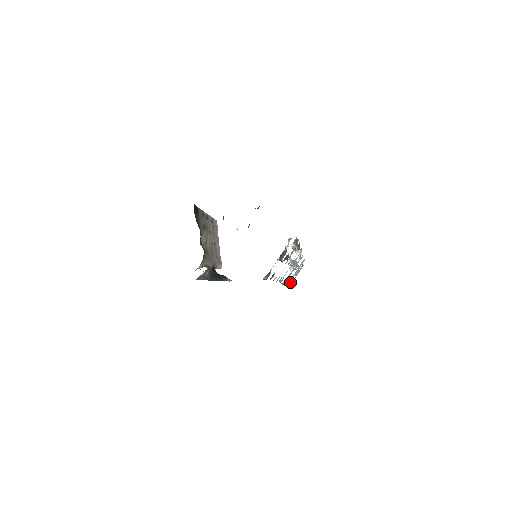
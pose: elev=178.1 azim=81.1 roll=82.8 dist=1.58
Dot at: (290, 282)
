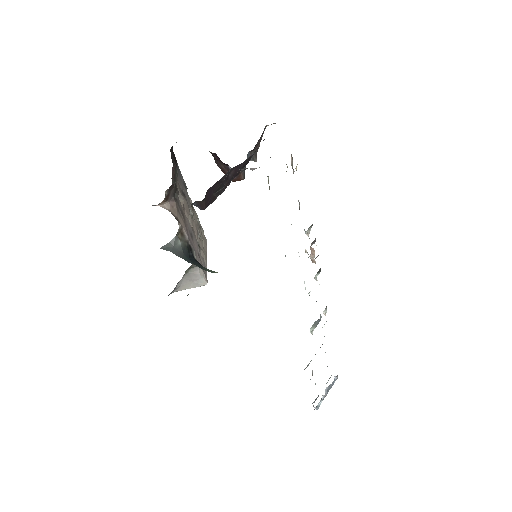
Dot at: (317, 397)
